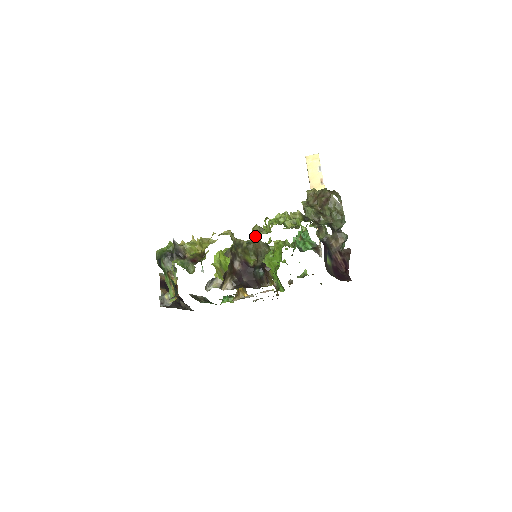
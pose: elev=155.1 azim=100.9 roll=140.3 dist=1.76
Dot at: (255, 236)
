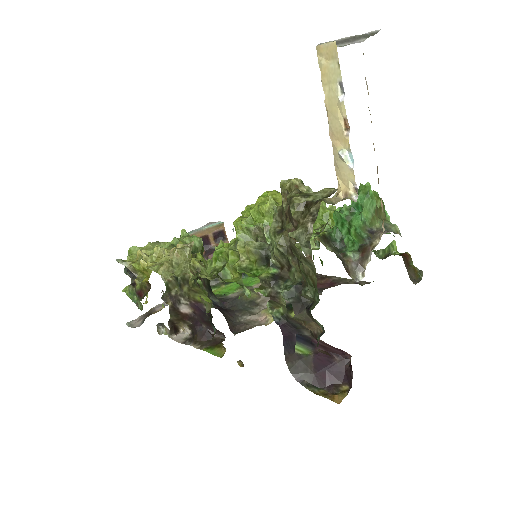
Dot at: occluded
